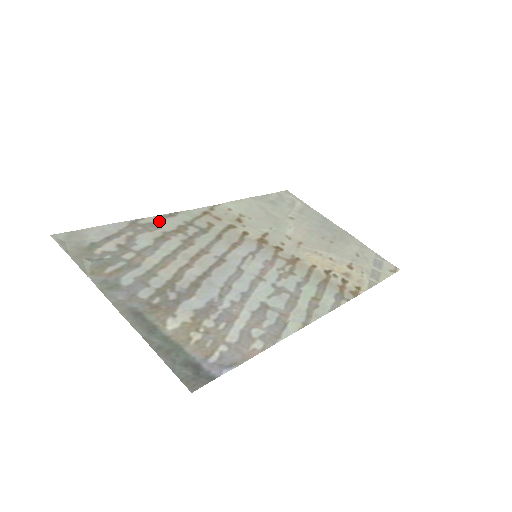
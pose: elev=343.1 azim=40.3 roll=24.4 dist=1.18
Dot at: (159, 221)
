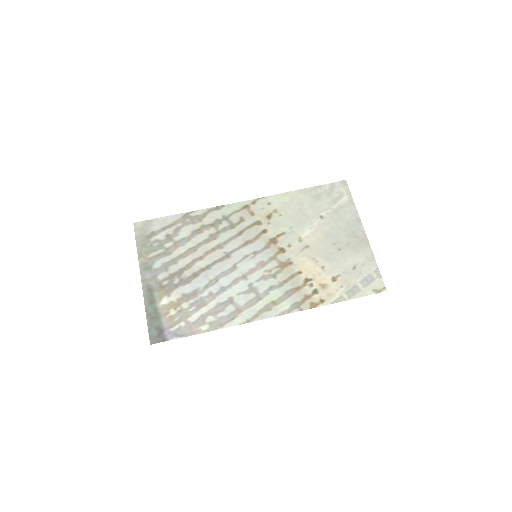
Dot at: (205, 214)
